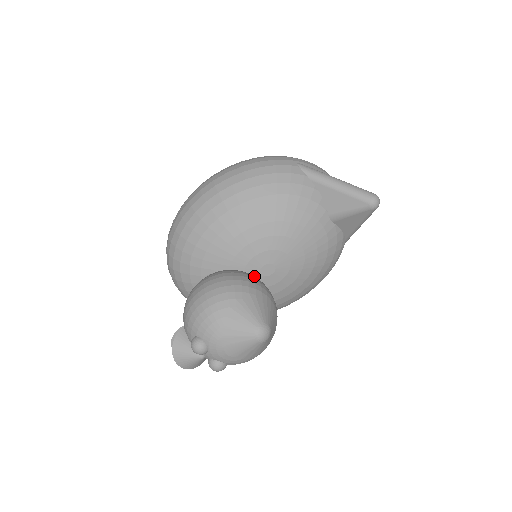
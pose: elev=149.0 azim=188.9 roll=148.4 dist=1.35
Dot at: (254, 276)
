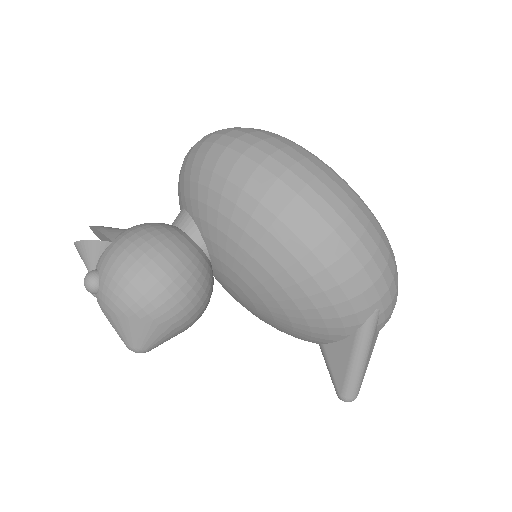
Dot at: (209, 298)
